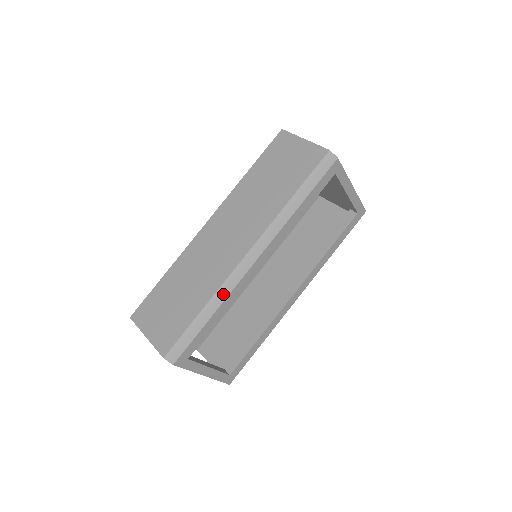
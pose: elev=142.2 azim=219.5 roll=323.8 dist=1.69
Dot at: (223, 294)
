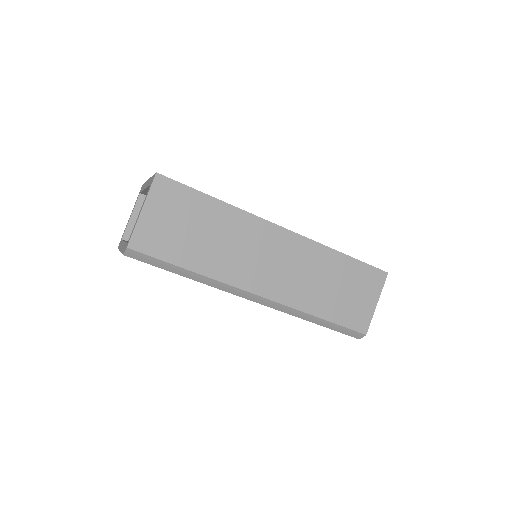
Dot at: (212, 283)
